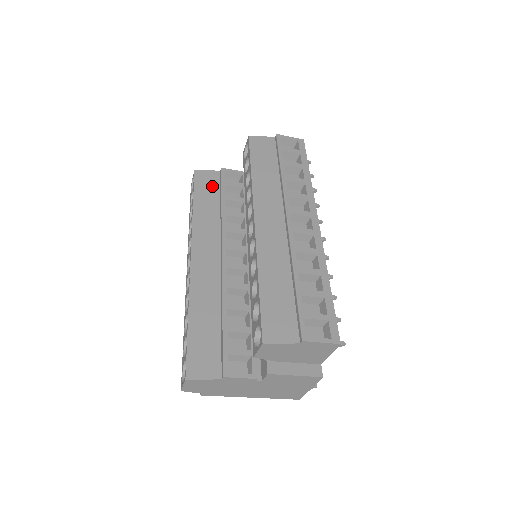
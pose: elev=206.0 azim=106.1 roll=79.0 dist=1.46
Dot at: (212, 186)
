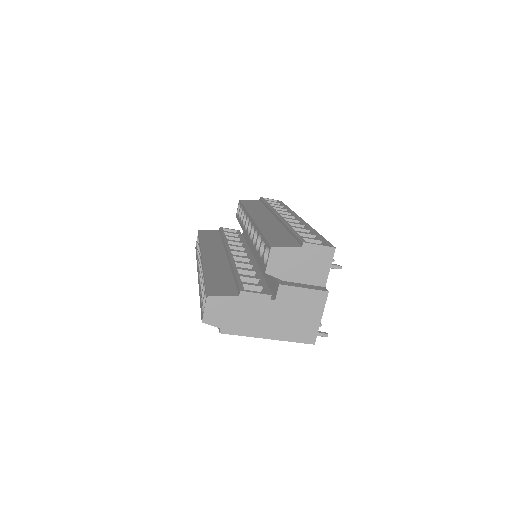
Dot at: (214, 235)
